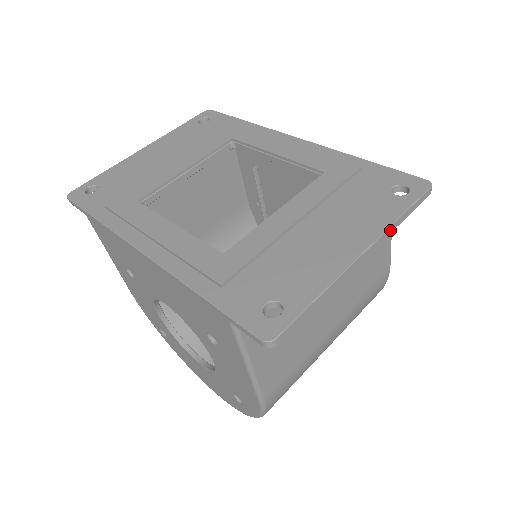
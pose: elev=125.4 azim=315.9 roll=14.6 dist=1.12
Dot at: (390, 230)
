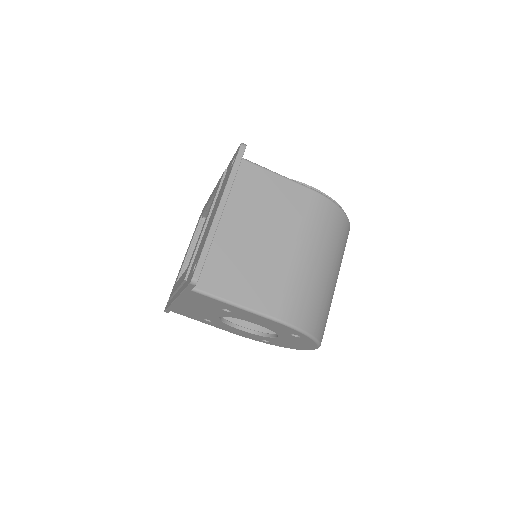
Dot at: (229, 184)
